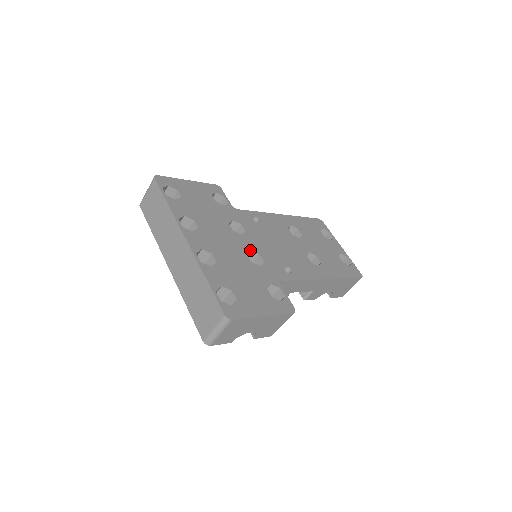
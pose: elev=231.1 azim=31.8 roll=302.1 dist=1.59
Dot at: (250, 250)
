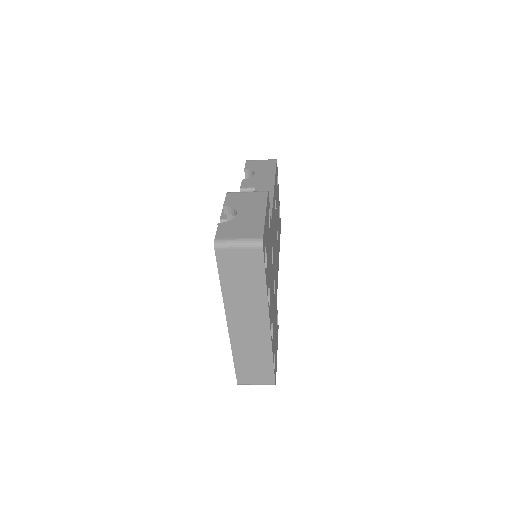
Dot at: occluded
